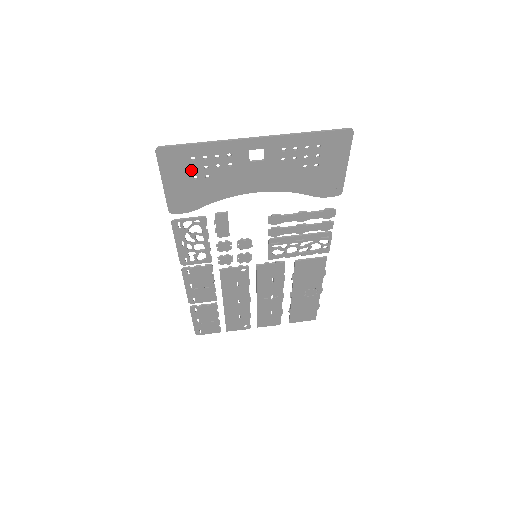
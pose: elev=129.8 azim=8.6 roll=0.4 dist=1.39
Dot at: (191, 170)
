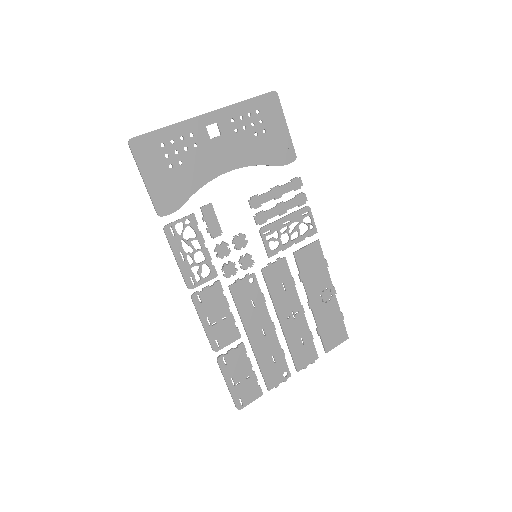
Dot at: (164, 158)
